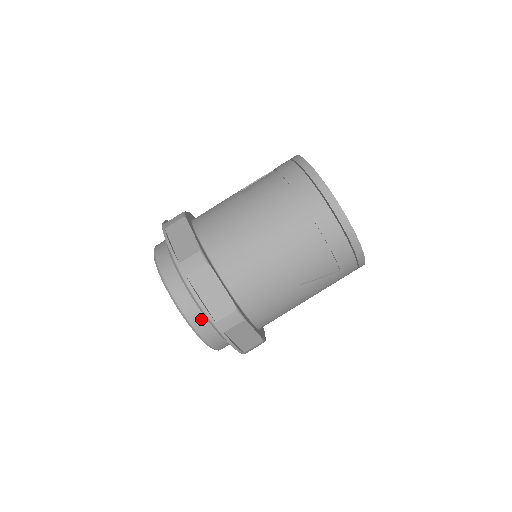
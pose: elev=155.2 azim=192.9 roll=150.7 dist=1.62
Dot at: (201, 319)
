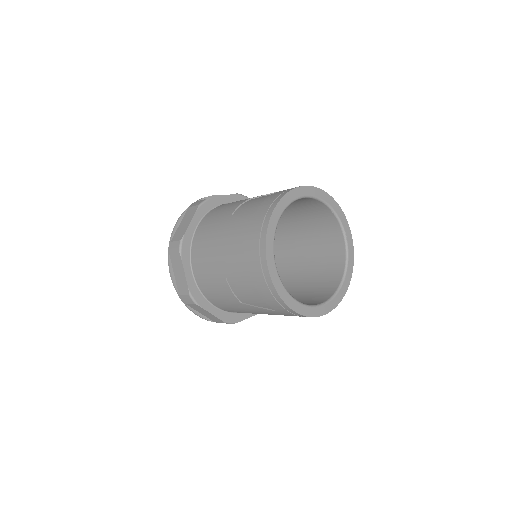
Dot at: occluded
